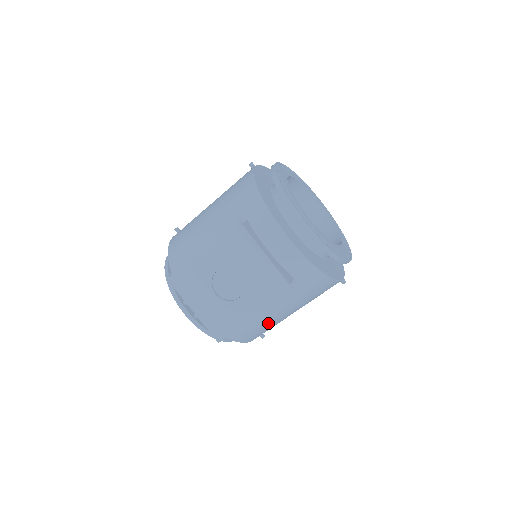
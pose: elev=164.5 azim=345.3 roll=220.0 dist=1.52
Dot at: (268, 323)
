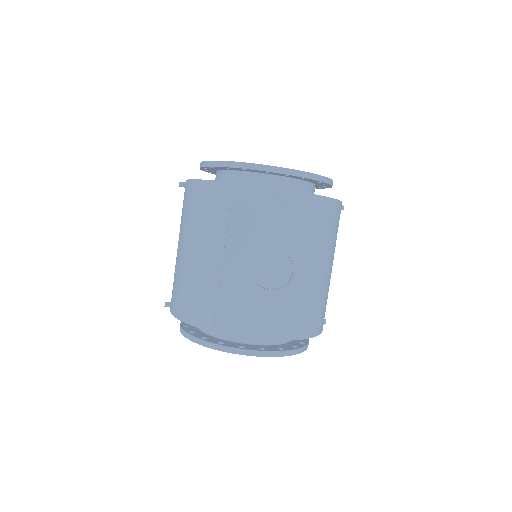
Dot at: (324, 292)
